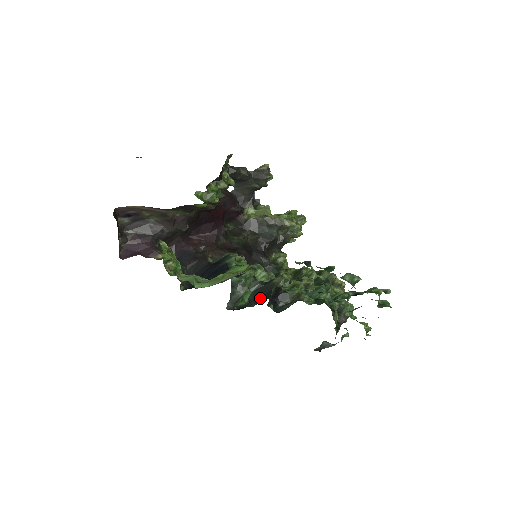
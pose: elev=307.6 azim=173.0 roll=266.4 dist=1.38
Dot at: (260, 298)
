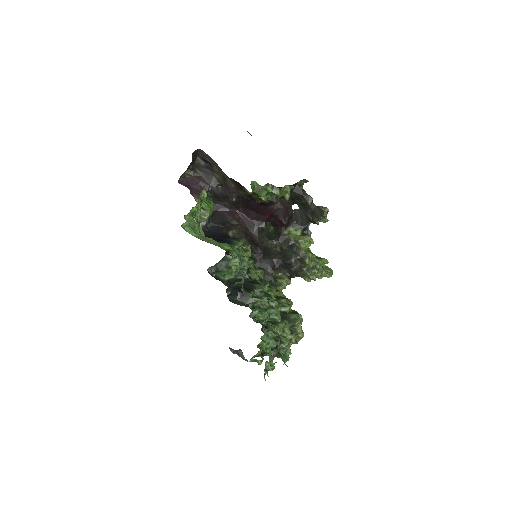
Dot at: occluded
